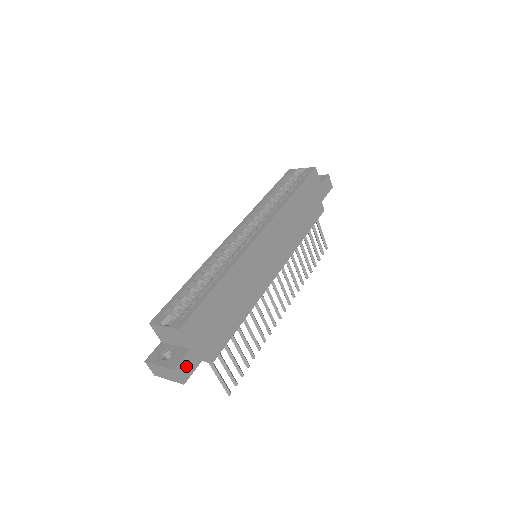
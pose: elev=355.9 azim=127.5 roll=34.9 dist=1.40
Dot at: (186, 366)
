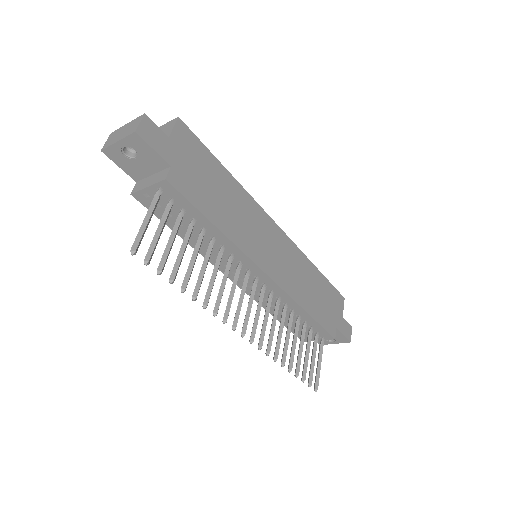
Dot at: (153, 133)
